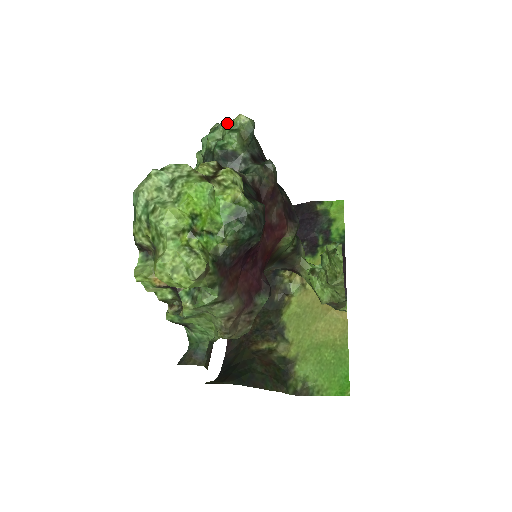
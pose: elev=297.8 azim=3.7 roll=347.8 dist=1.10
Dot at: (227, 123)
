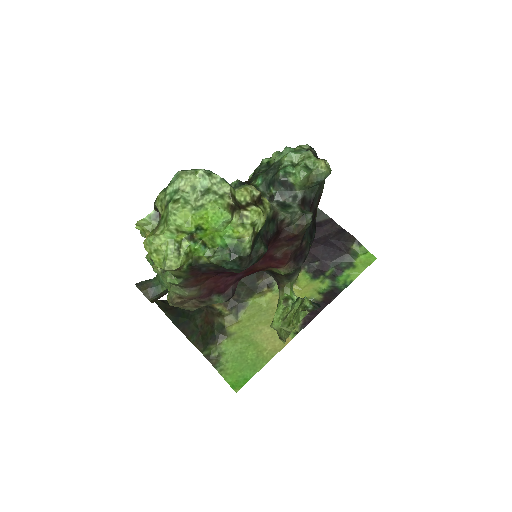
Dot at: (310, 157)
